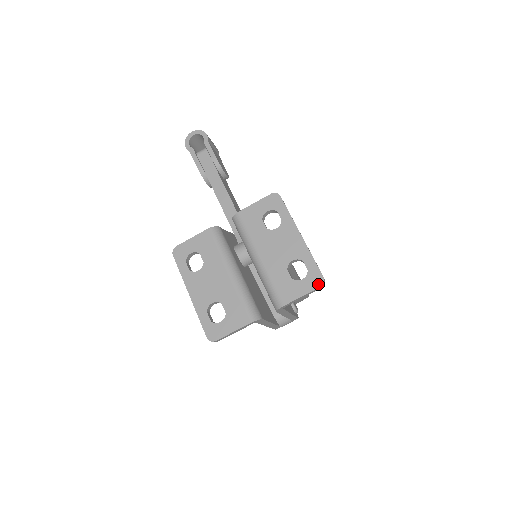
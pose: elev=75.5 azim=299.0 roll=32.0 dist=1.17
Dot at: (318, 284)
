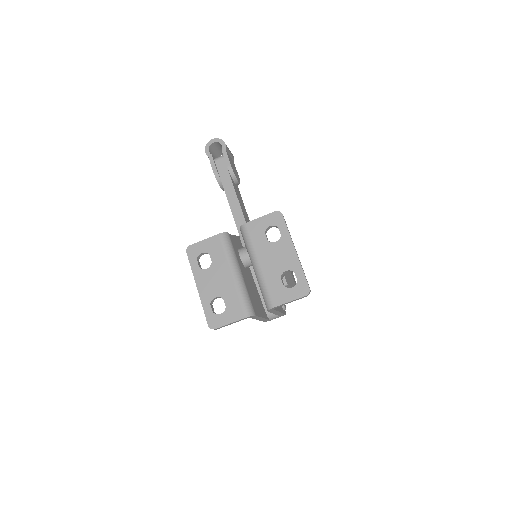
Dot at: (304, 293)
